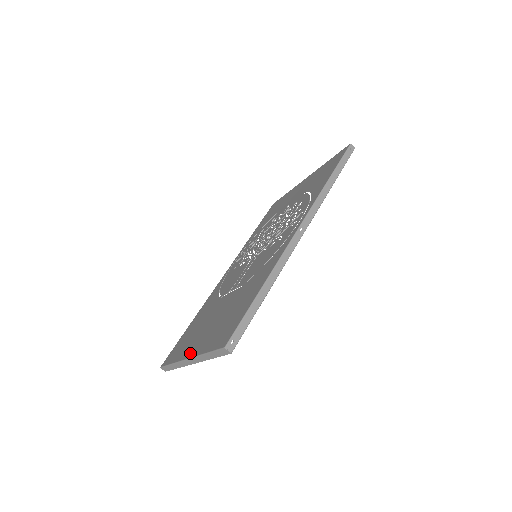
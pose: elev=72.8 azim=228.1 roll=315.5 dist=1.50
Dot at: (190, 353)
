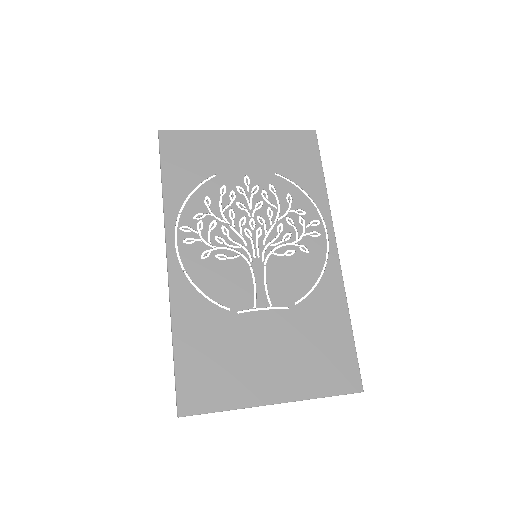
Dot at: (274, 396)
